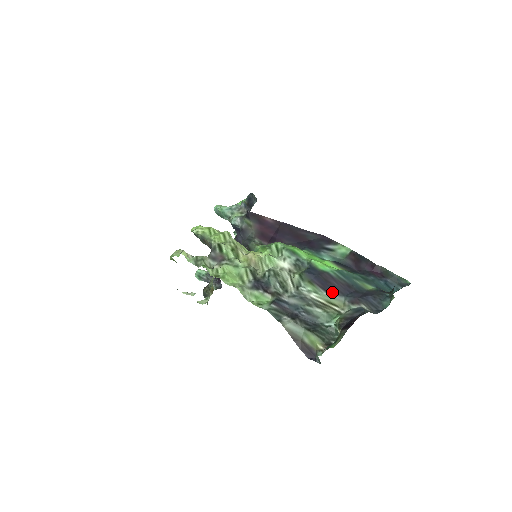
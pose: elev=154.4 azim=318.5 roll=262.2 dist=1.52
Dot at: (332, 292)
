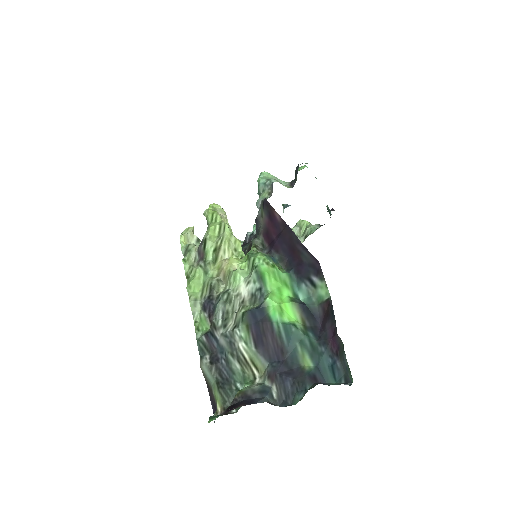
Dot at: (260, 350)
